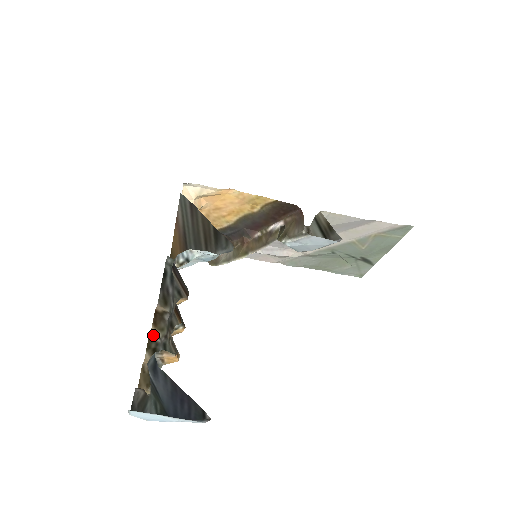
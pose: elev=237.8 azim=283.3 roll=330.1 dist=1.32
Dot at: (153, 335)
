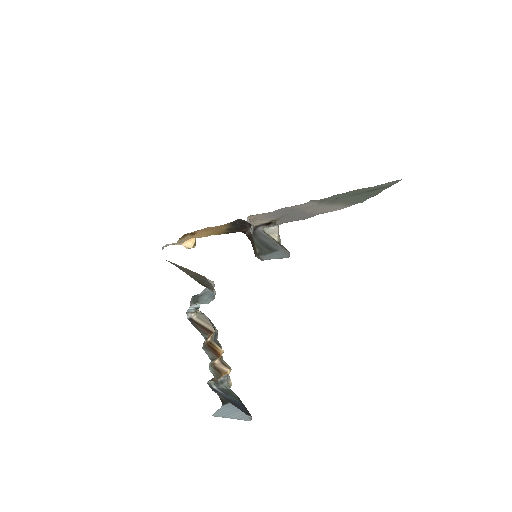
Dot at: occluded
